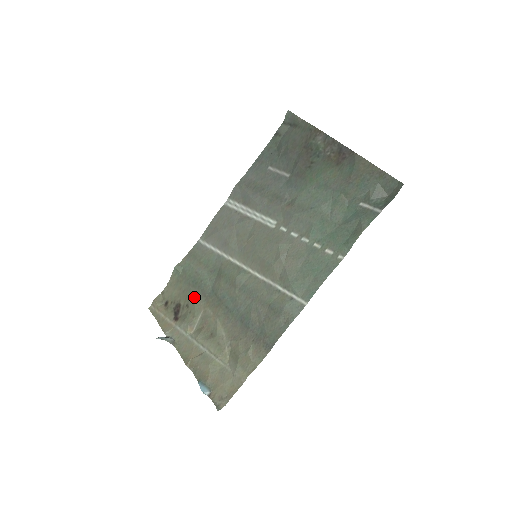
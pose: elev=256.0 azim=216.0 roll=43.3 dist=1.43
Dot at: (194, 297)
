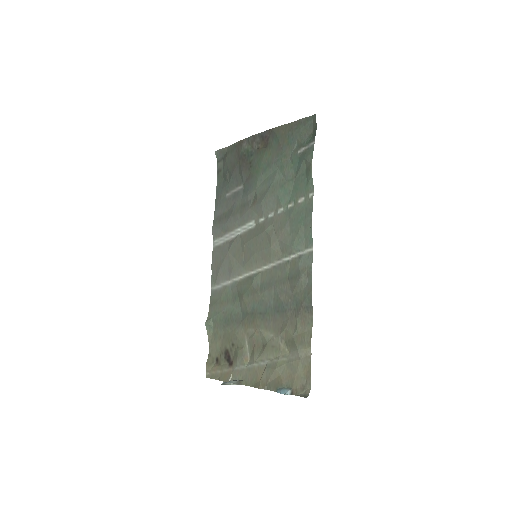
Dot at: (233, 332)
